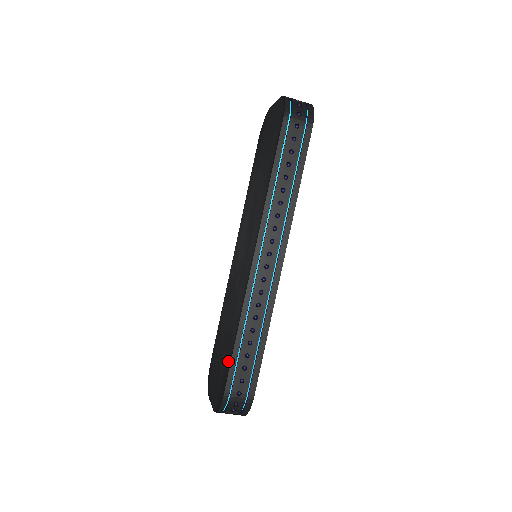
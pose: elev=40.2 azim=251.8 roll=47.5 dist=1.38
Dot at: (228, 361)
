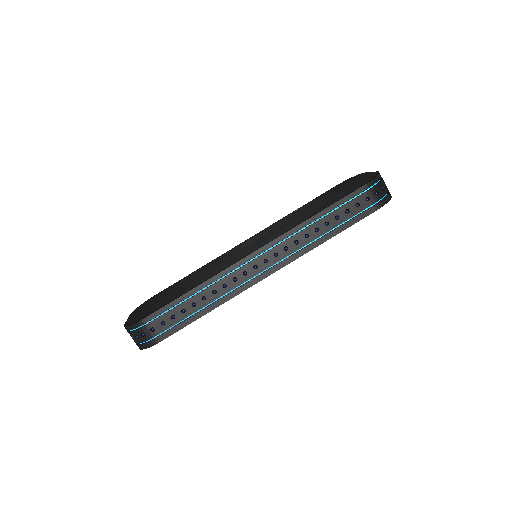
Dot at: (168, 302)
